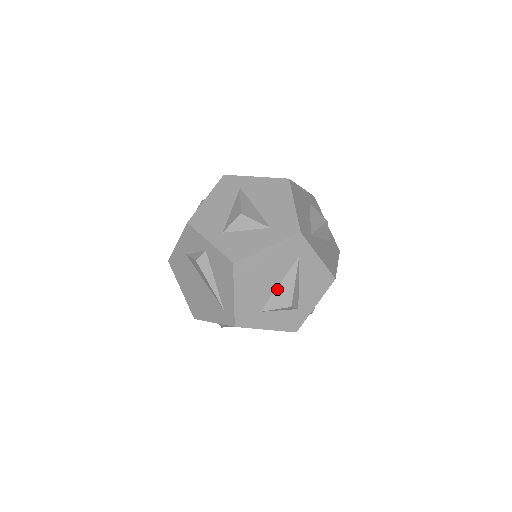
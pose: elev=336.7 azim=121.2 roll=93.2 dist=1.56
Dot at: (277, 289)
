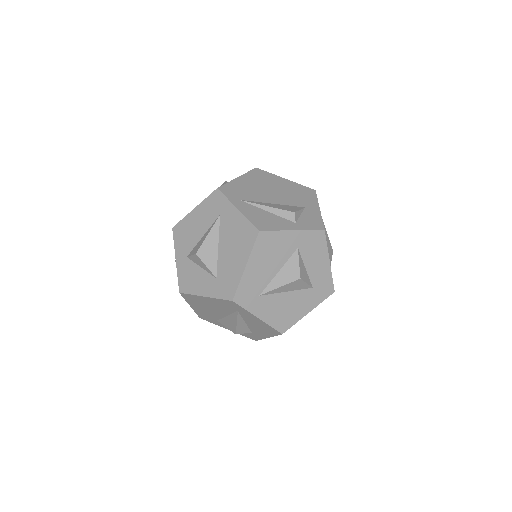
Dot at: (226, 317)
